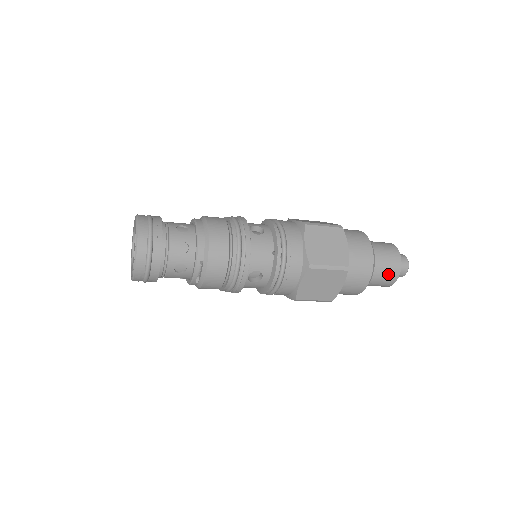
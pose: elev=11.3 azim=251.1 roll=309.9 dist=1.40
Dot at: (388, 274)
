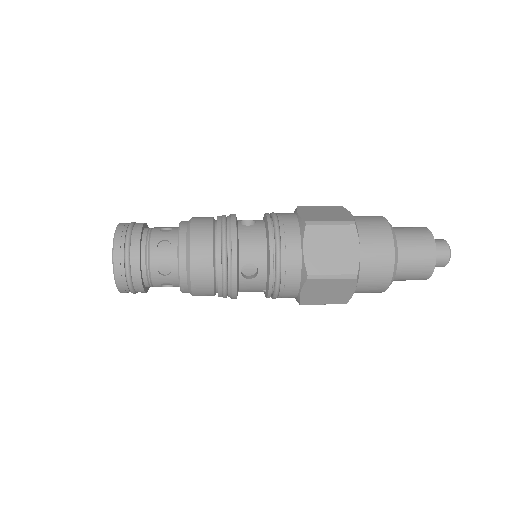
Dot at: occluded
